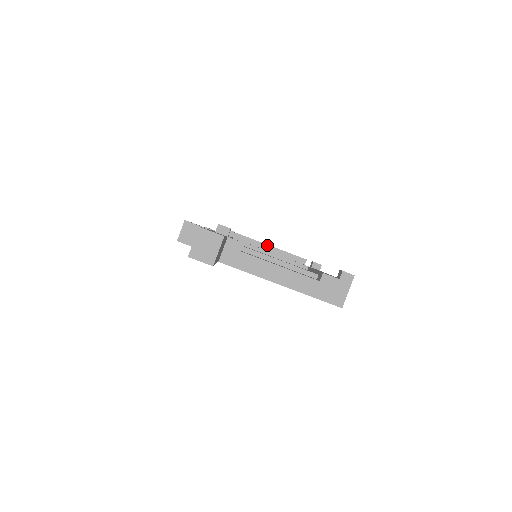
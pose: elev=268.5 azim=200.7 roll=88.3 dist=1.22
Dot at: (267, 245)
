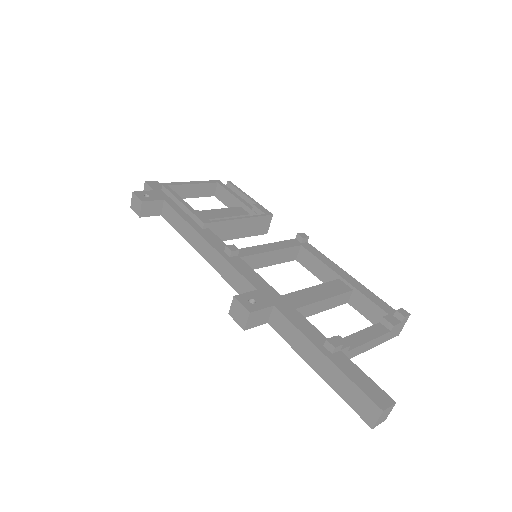
Dot at: (240, 219)
